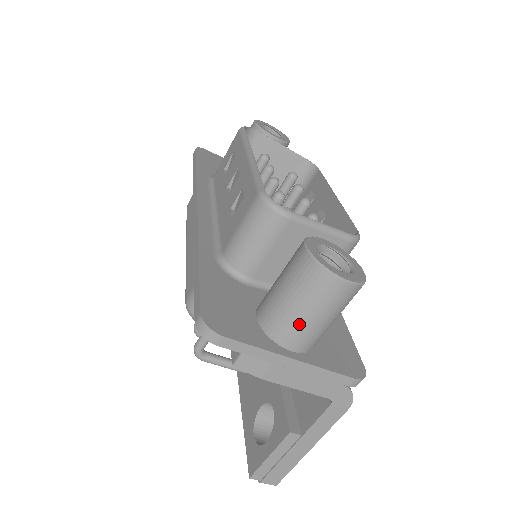
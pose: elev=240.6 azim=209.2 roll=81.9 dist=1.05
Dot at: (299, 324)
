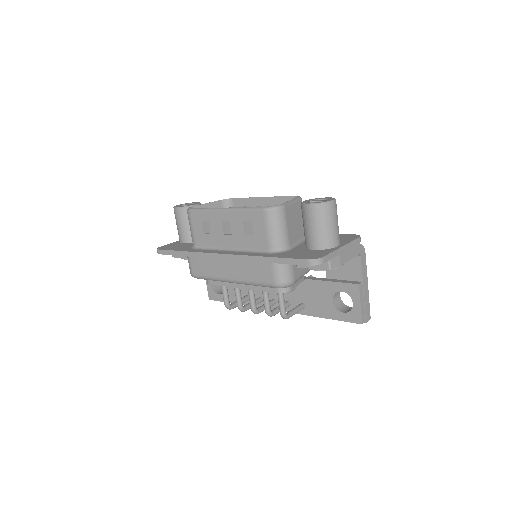
Dot at: (333, 232)
